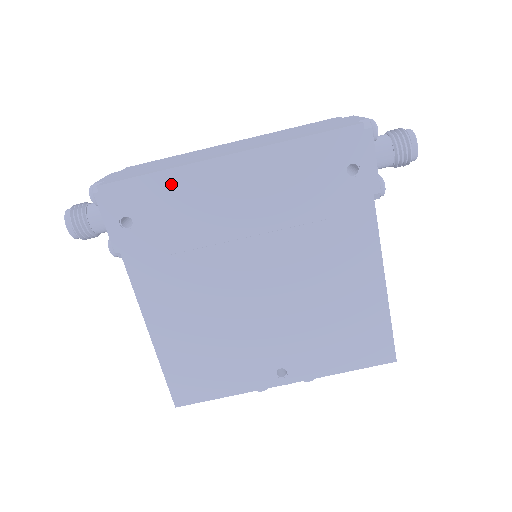
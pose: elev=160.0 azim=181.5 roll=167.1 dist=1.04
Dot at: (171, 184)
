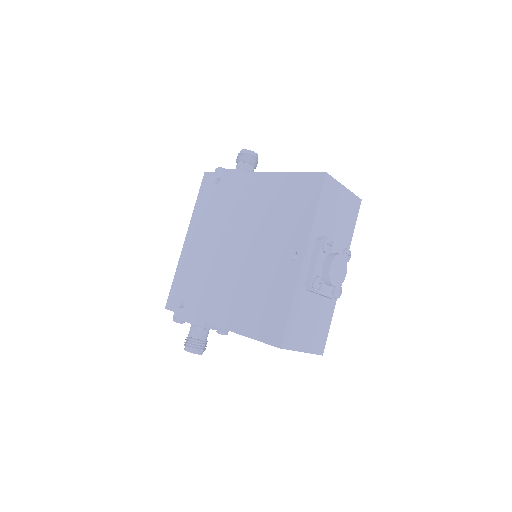
Dot at: (181, 272)
